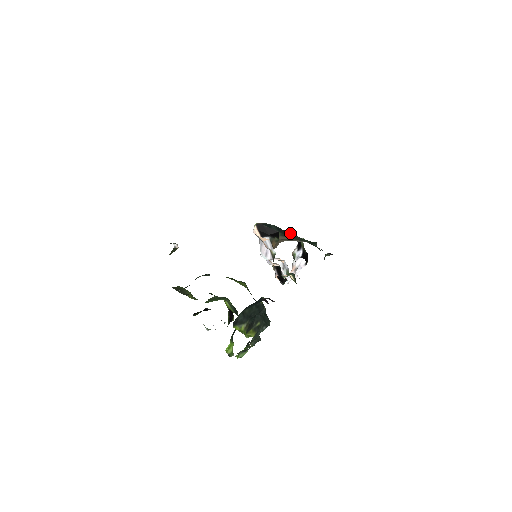
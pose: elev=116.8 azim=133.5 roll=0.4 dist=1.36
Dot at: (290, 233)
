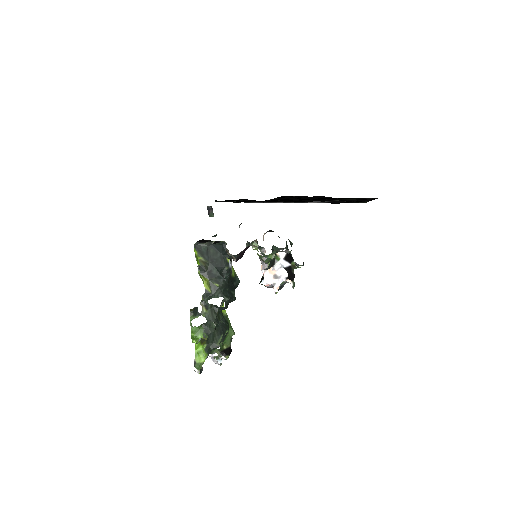
Dot at: occluded
